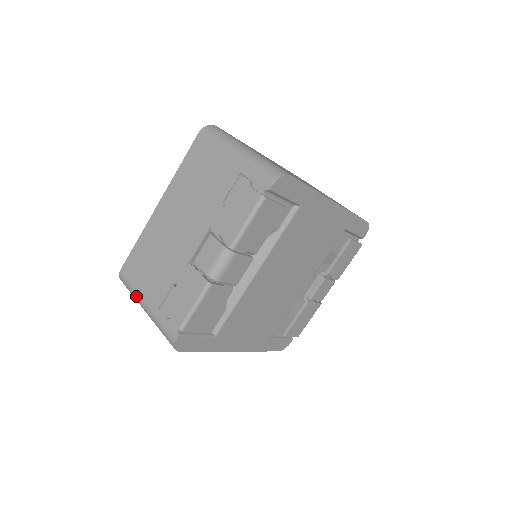
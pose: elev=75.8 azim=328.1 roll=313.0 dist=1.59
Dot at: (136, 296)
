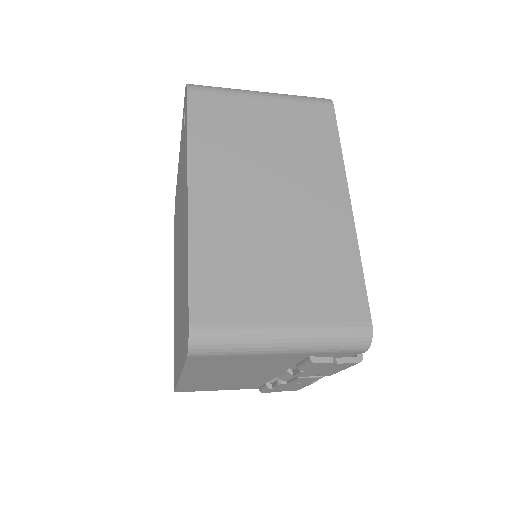
Dot at: (216, 390)
